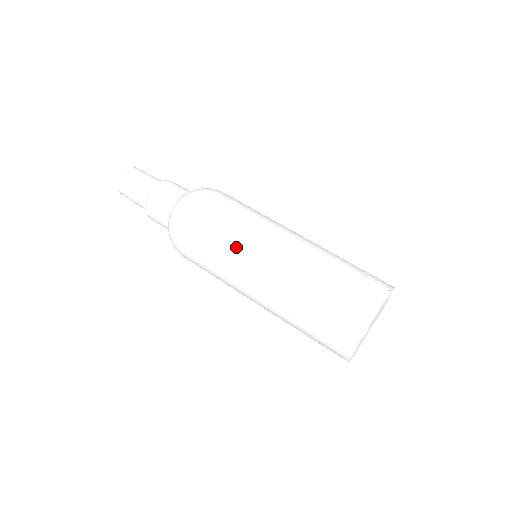
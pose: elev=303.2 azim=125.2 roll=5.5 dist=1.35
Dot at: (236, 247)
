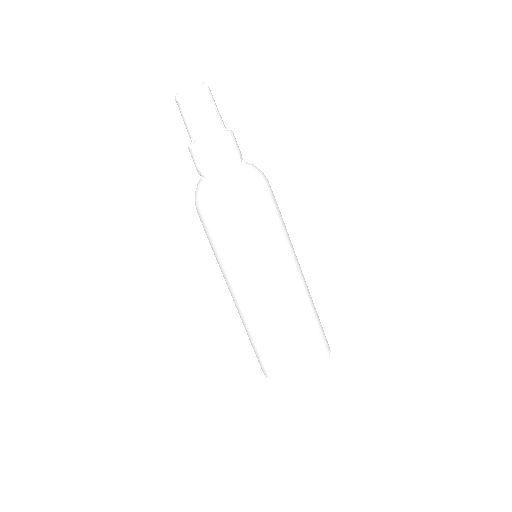
Dot at: (231, 265)
